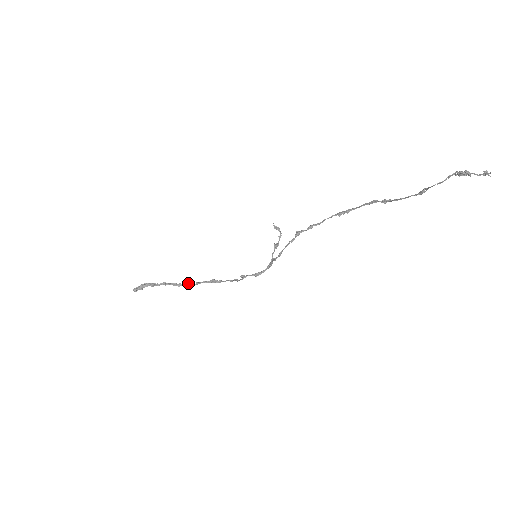
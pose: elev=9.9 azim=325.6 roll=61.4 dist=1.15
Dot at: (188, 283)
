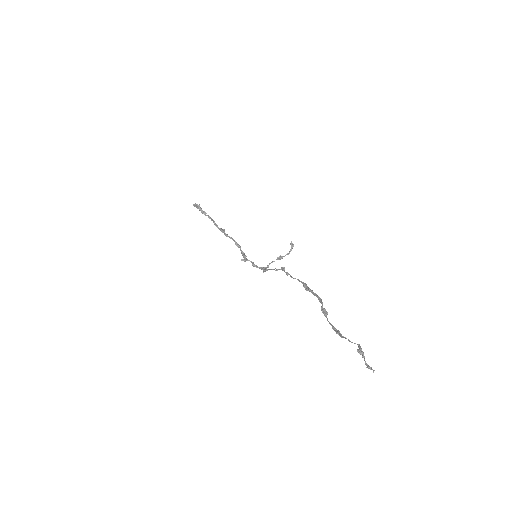
Dot at: (222, 230)
